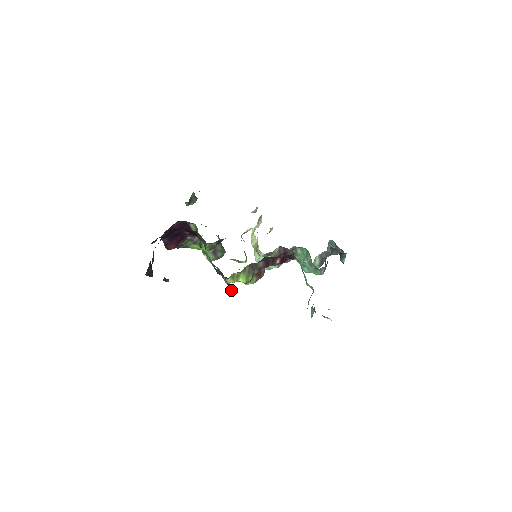
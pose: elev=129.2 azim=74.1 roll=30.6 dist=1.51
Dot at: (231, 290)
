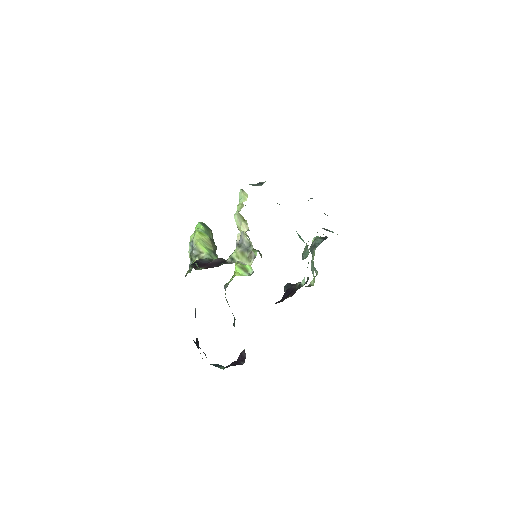
Dot at: occluded
